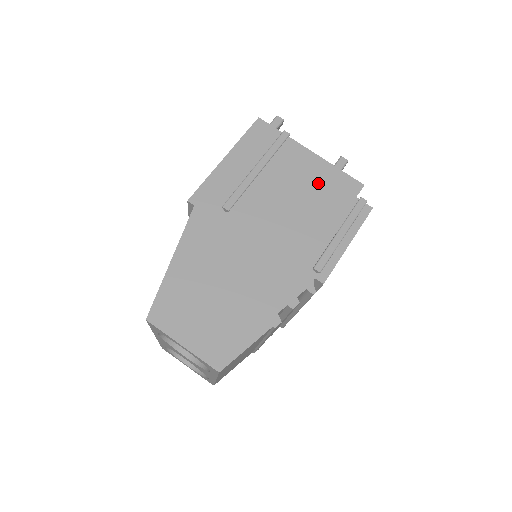
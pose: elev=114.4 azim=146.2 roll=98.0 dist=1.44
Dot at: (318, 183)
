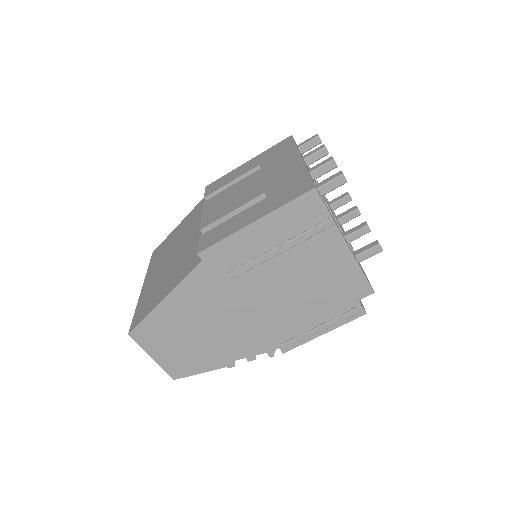
Dot at: (332, 277)
